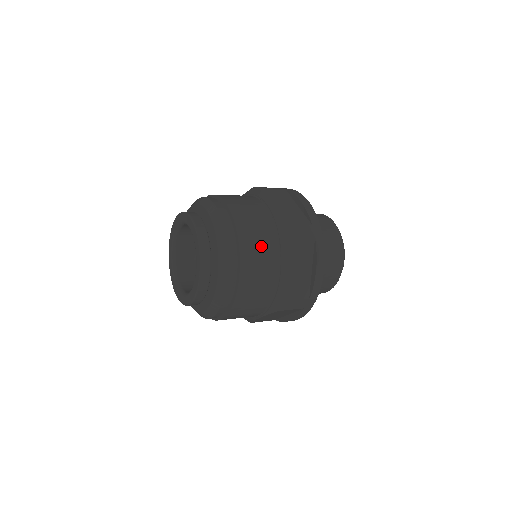
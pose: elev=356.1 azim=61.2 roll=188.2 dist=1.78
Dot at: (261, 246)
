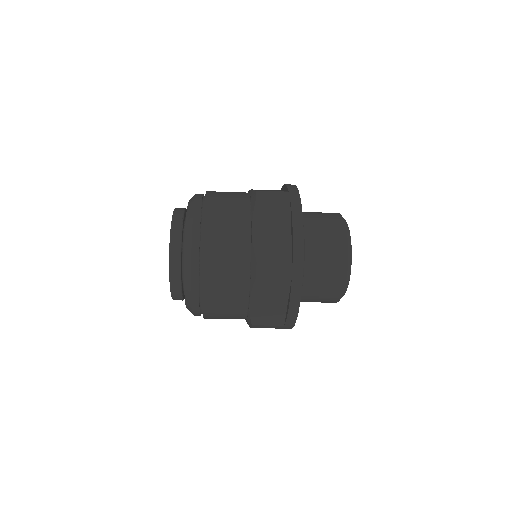
Dot at: (228, 278)
